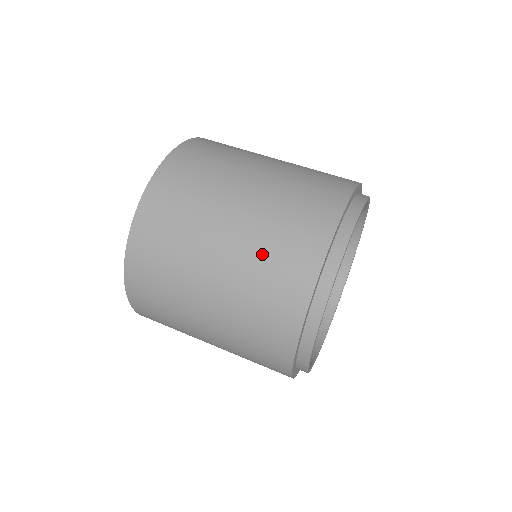
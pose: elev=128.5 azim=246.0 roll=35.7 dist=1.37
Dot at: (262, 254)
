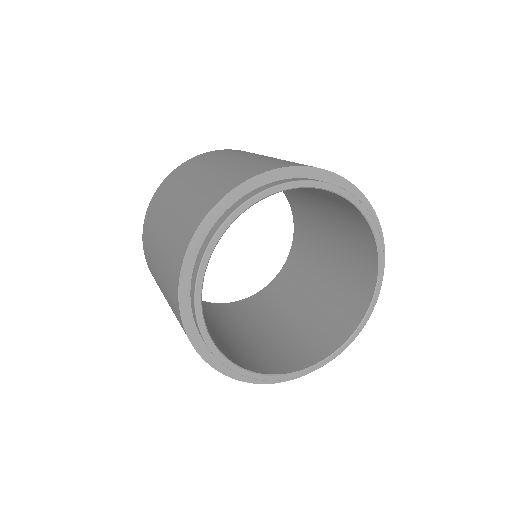
Dot at: (172, 234)
